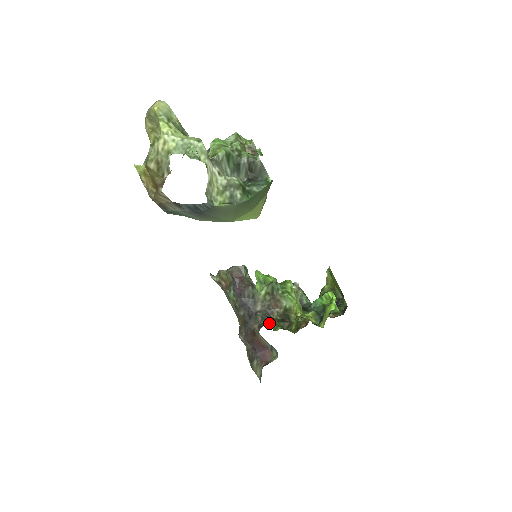
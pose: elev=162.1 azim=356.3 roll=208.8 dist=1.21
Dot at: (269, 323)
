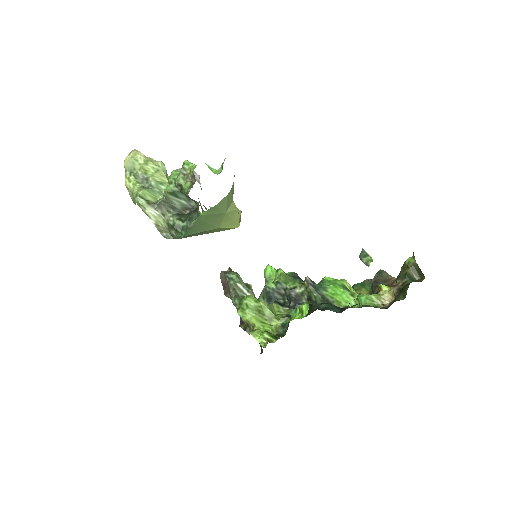
Dot at: (353, 288)
